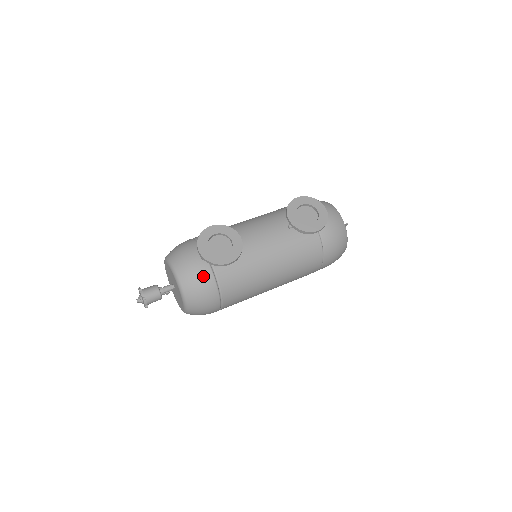
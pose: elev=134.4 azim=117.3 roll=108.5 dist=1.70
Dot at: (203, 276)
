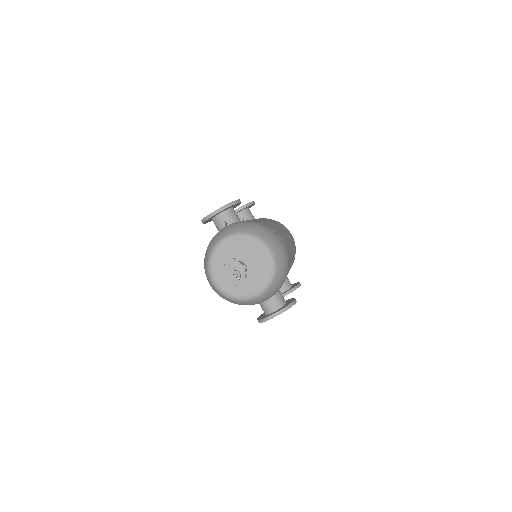
Dot at: (241, 222)
